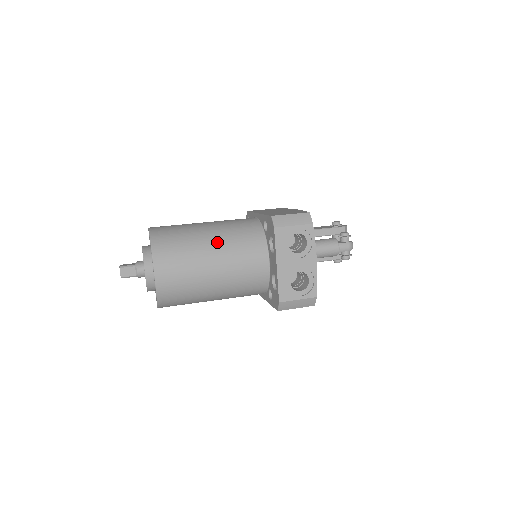
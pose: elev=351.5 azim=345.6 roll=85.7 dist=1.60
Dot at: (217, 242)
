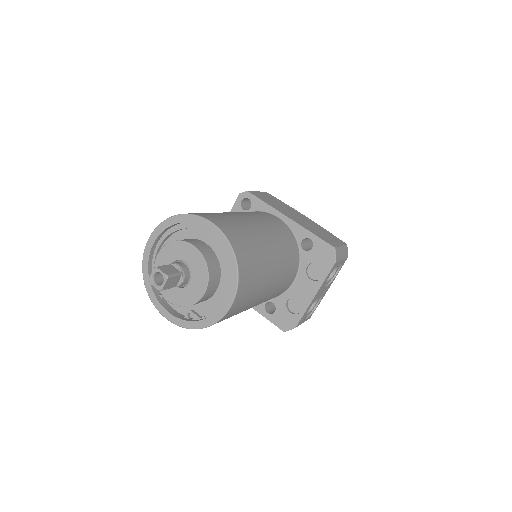
Dot at: (277, 260)
